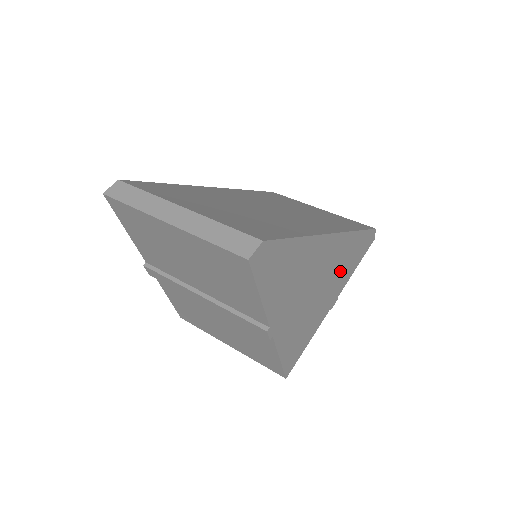
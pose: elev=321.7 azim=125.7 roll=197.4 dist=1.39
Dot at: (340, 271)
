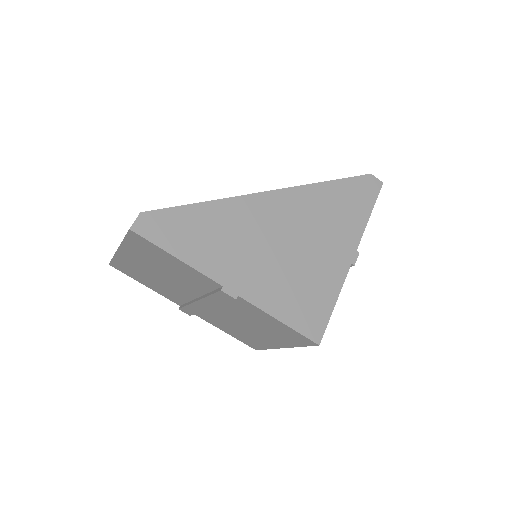
Dot at: (329, 224)
